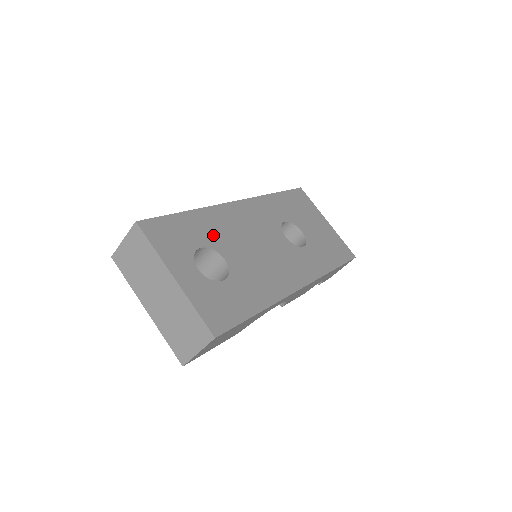
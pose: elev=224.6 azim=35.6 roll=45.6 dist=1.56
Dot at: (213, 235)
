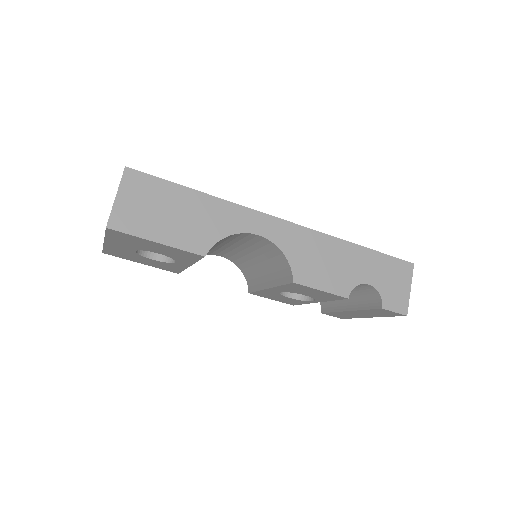
Dot at: occluded
